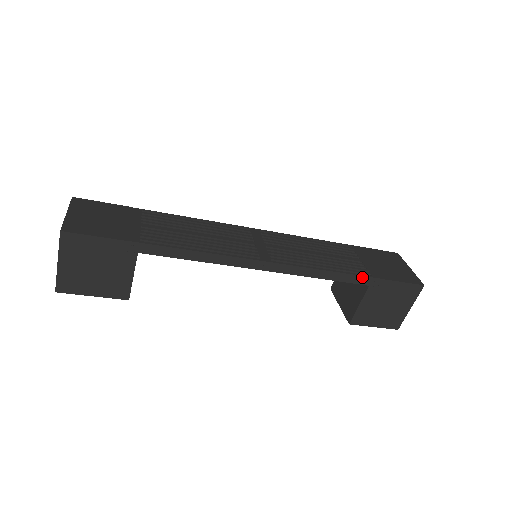
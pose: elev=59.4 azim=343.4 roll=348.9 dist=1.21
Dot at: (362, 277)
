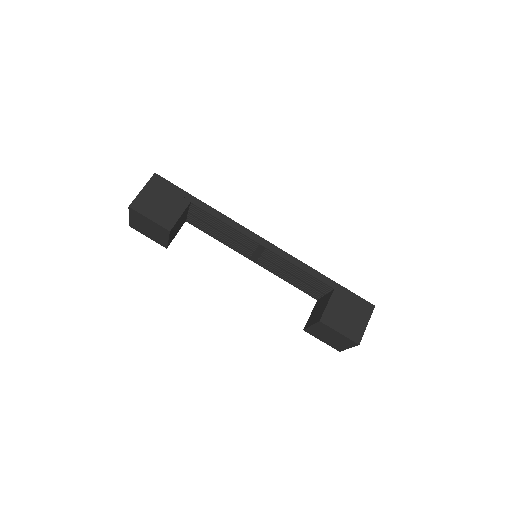
Dot at: (329, 279)
